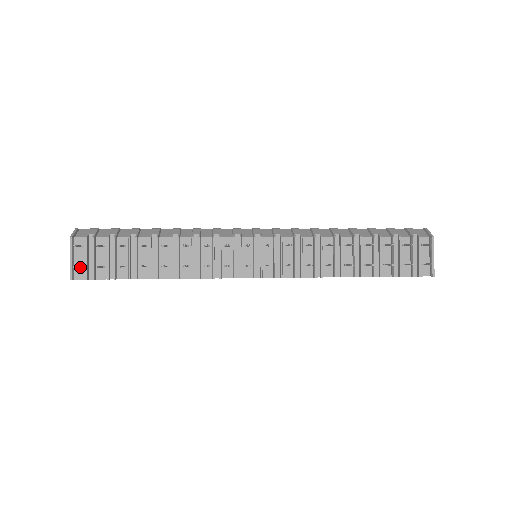
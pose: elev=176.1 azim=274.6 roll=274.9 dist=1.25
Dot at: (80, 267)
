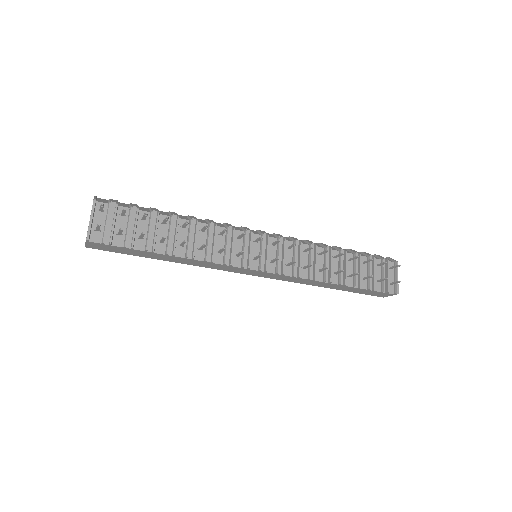
Dot at: (99, 229)
